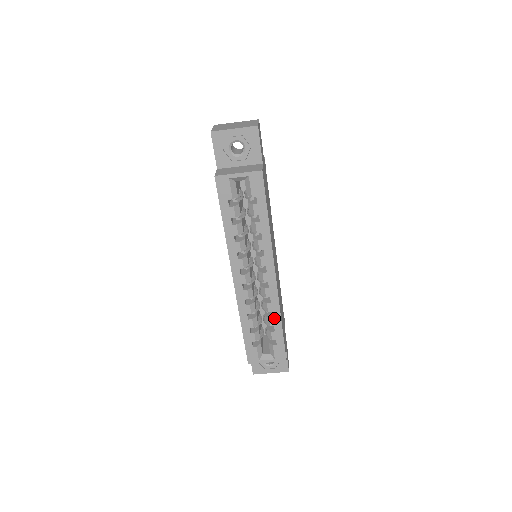
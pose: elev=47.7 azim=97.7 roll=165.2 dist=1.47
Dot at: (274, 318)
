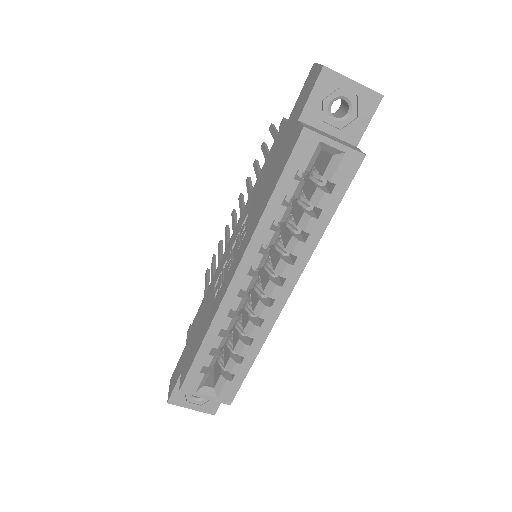
Dot at: (251, 347)
